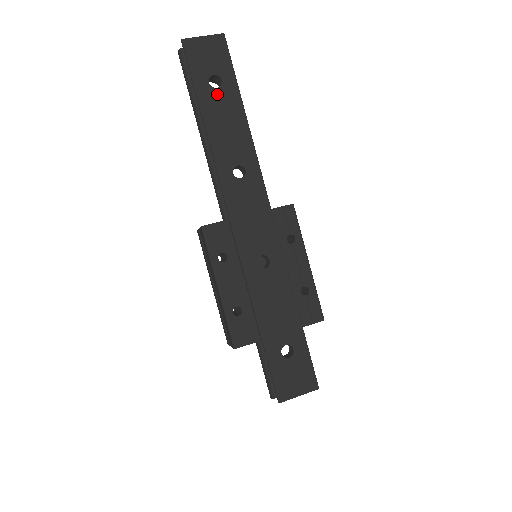
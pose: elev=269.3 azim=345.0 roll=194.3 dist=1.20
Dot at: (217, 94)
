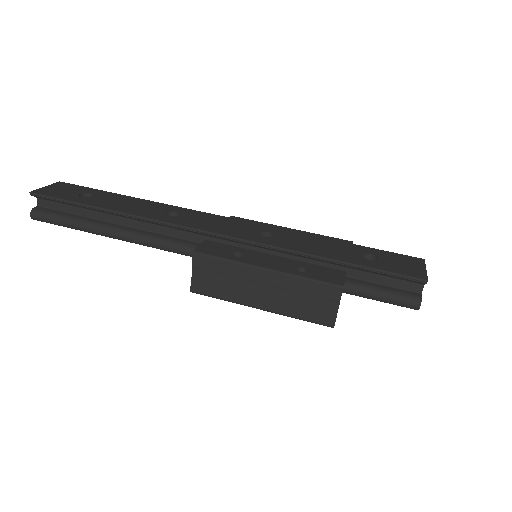
Dot at: (96, 198)
